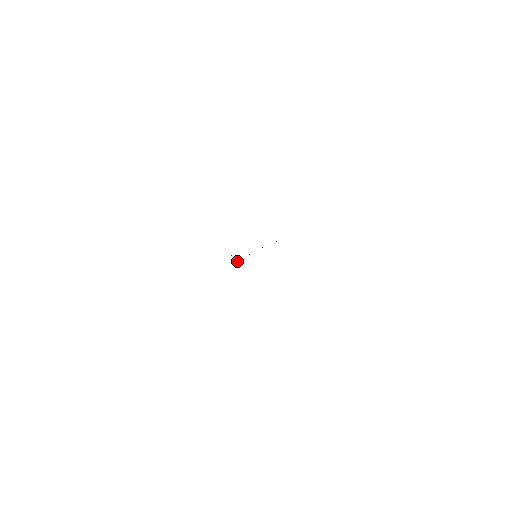
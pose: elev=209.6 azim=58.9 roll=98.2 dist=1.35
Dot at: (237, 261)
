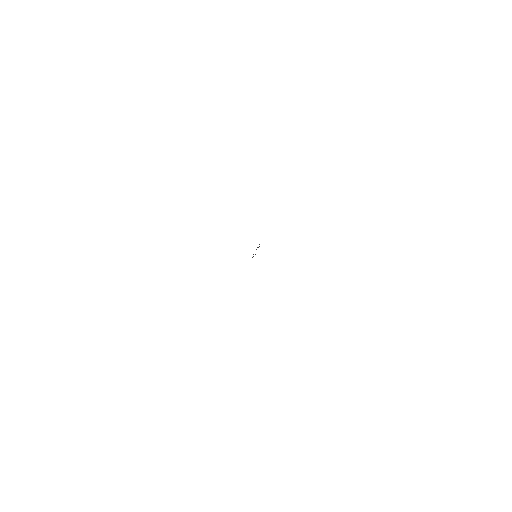
Dot at: occluded
